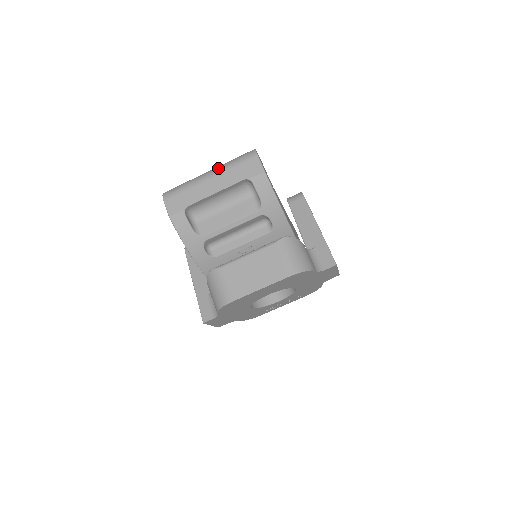
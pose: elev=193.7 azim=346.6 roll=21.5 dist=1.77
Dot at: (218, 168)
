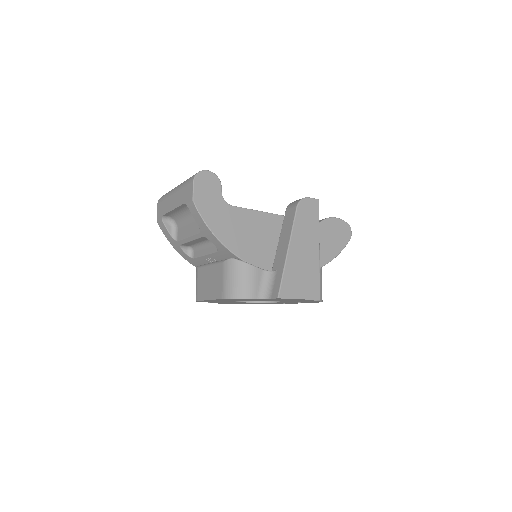
Dot at: (179, 185)
